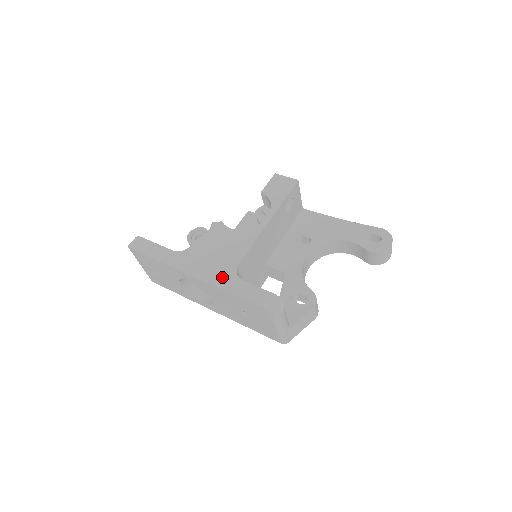
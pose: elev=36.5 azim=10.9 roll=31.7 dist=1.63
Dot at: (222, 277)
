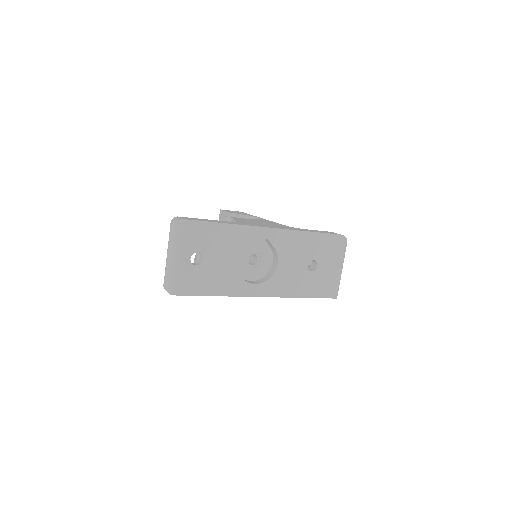
Dot at: (291, 228)
